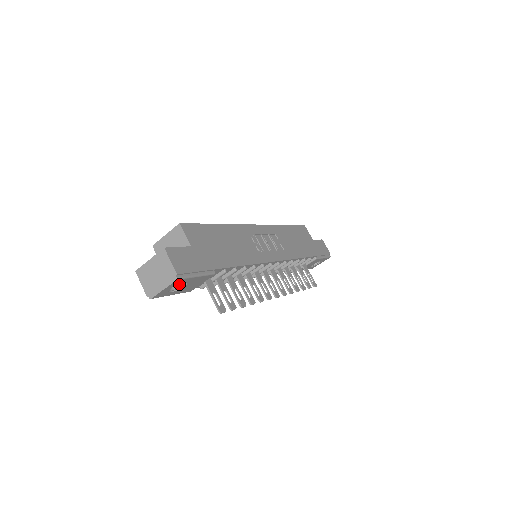
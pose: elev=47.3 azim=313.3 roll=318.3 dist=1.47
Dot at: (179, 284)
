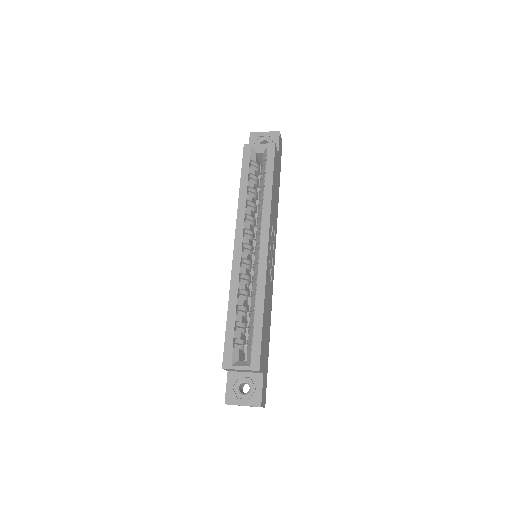
Dot at: occluded
